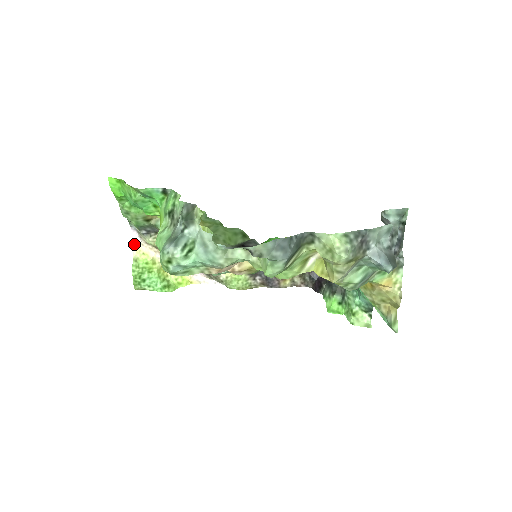
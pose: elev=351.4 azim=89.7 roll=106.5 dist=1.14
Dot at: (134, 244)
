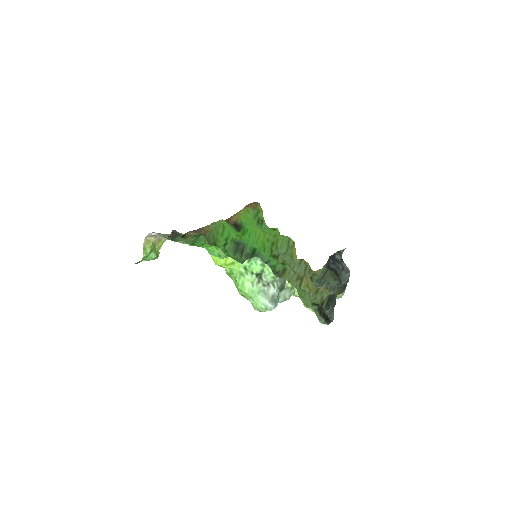
Dot at: (145, 238)
